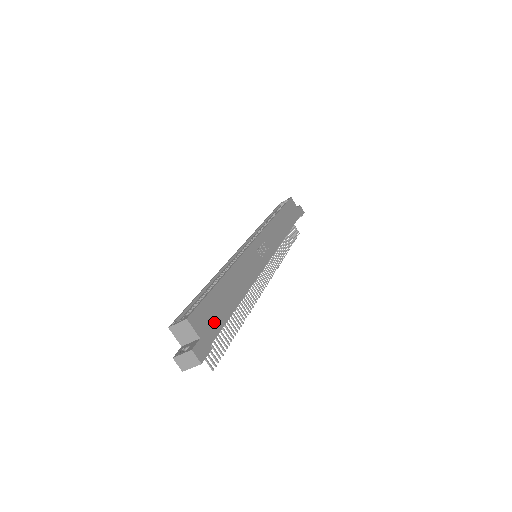
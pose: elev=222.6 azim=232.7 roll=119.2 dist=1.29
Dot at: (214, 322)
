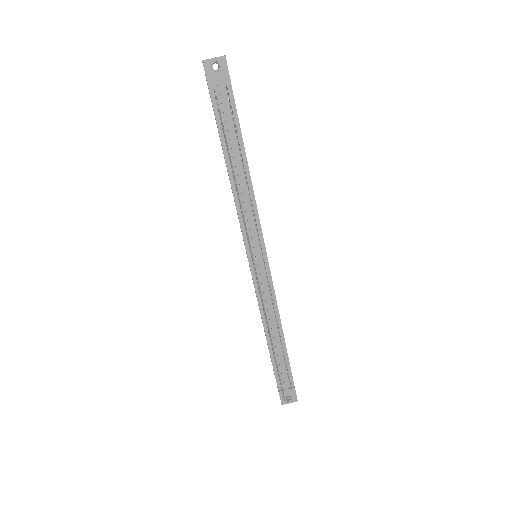
Dot at: occluded
